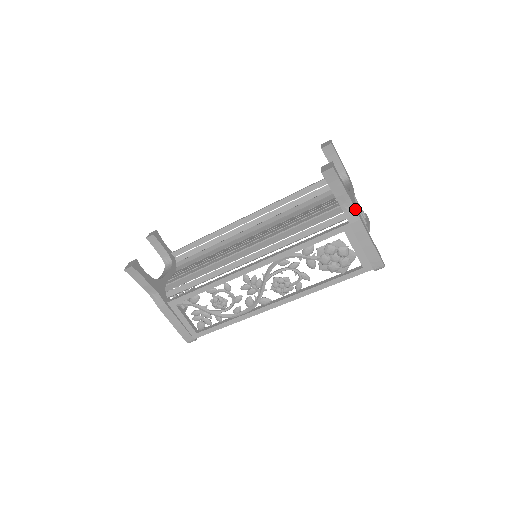
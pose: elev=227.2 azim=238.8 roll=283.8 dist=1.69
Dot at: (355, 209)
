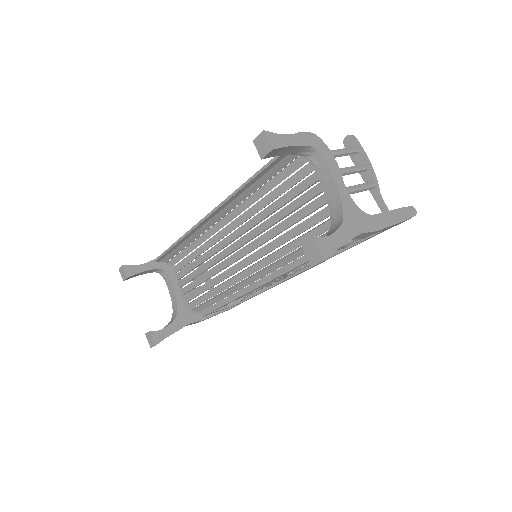
Dot at: (365, 233)
